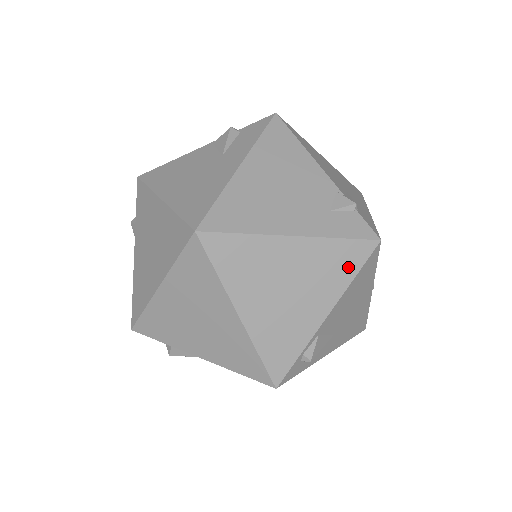
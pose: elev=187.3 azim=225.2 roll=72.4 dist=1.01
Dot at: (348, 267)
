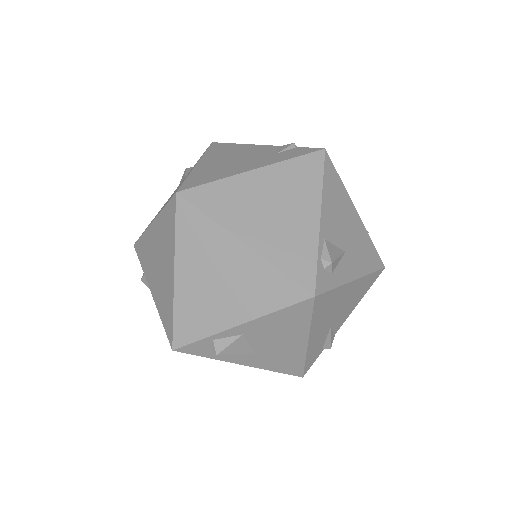
Dot at: (312, 176)
